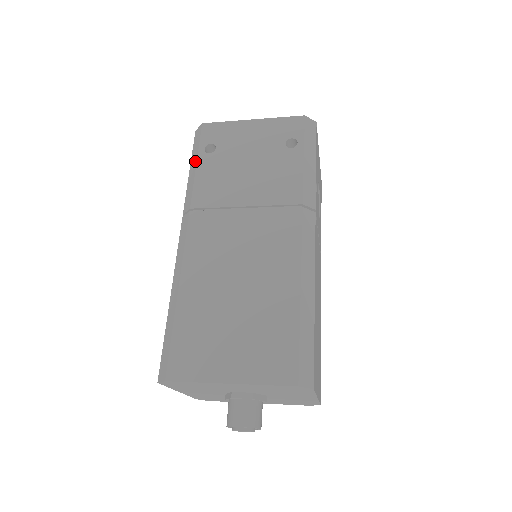
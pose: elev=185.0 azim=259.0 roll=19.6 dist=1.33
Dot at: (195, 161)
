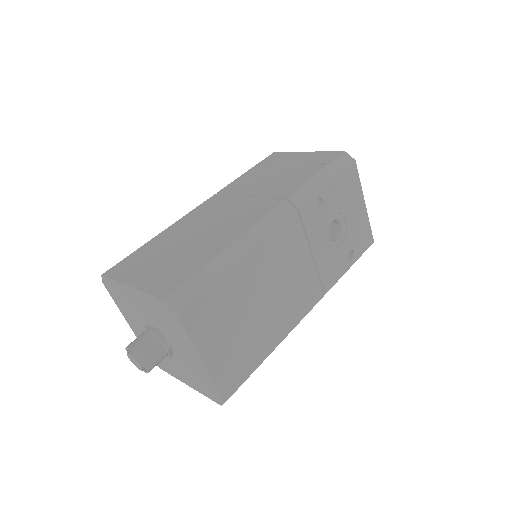
Dot at: occluded
